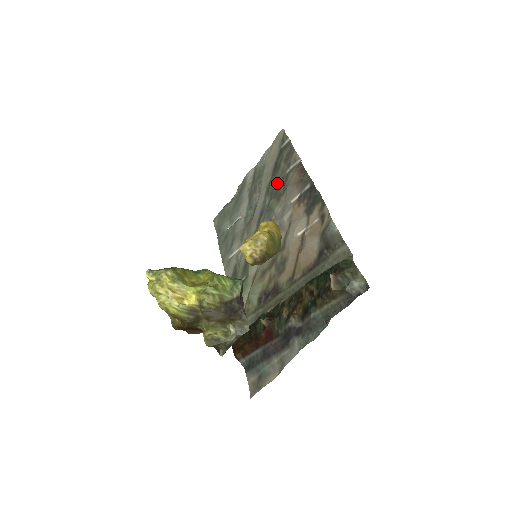
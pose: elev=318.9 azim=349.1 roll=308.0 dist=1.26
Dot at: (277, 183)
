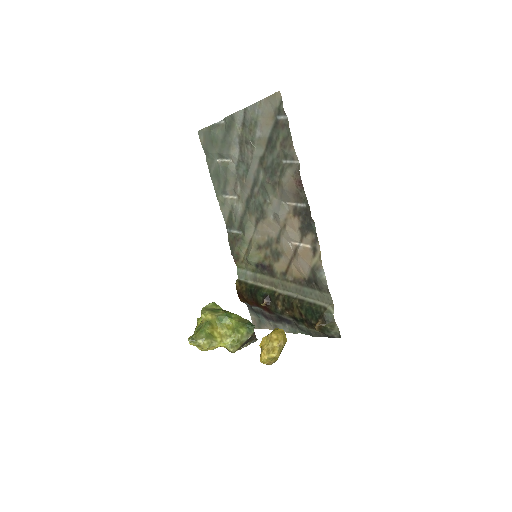
Dot at: (272, 166)
